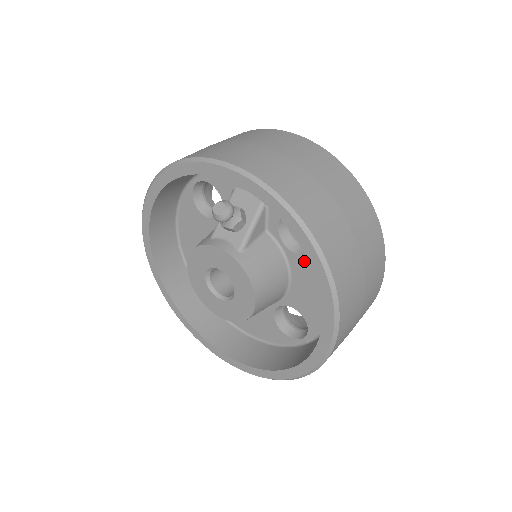
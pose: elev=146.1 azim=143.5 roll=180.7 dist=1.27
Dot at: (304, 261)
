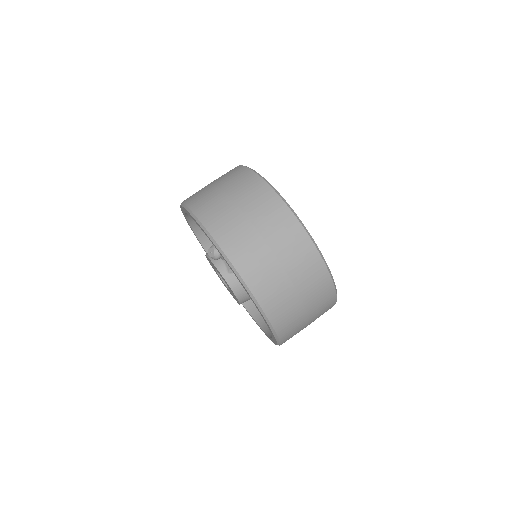
Dot at: occluded
